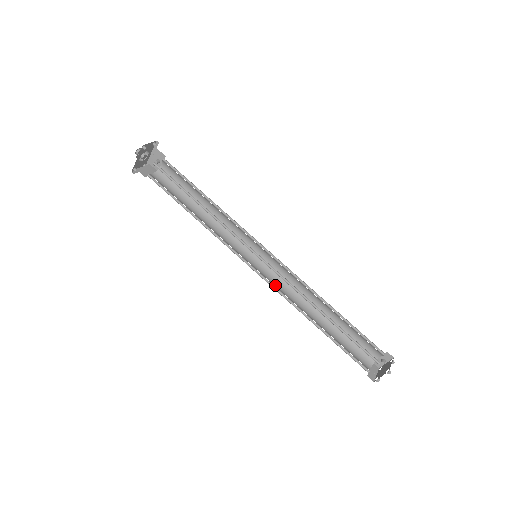
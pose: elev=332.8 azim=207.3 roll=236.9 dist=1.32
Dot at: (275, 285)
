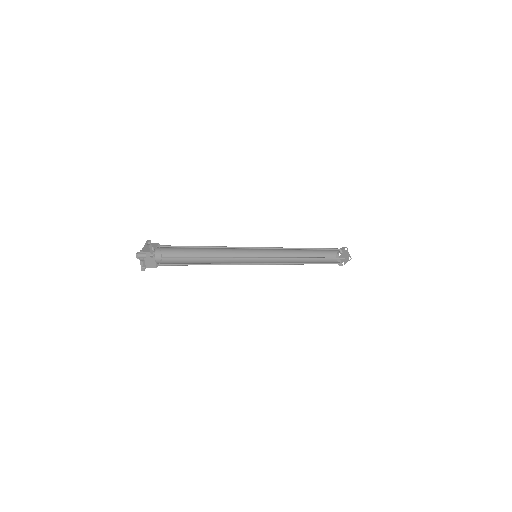
Dot at: (273, 261)
